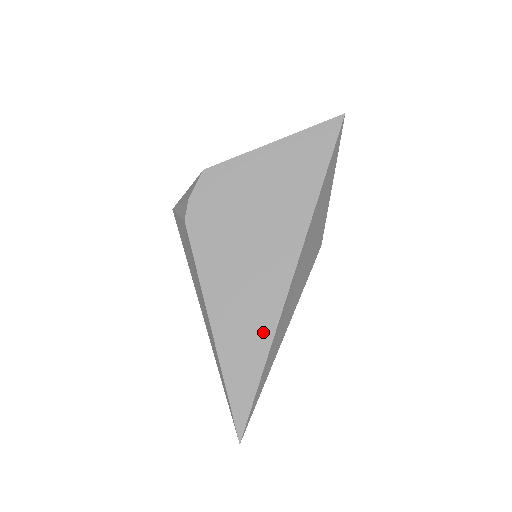
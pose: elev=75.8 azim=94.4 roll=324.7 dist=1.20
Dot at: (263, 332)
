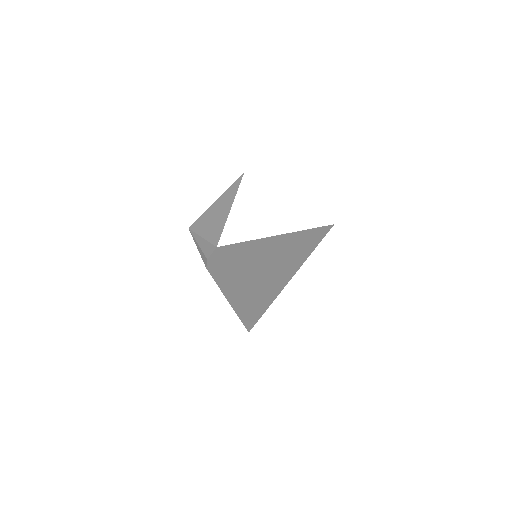
Dot at: (262, 306)
